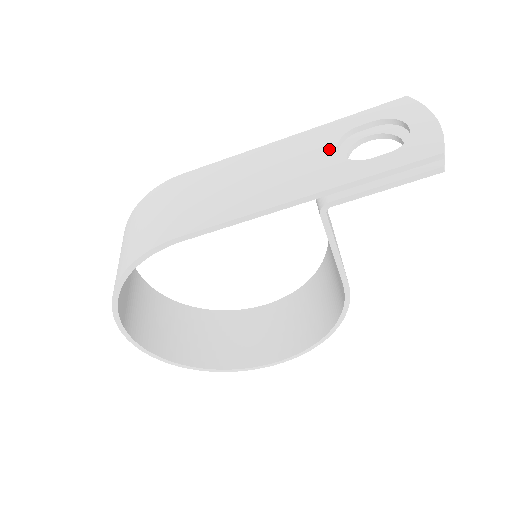
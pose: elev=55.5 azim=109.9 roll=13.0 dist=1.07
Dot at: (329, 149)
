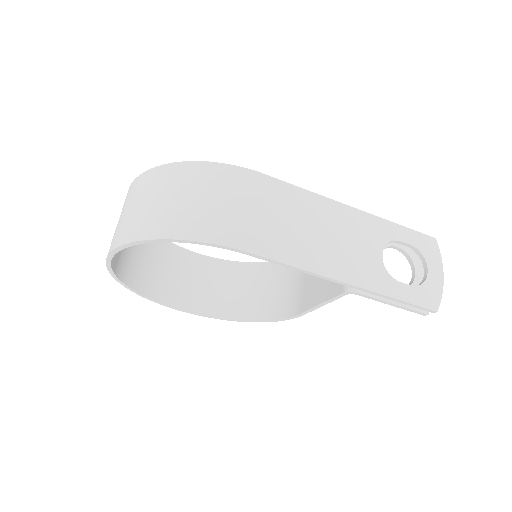
Dot at: (378, 248)
